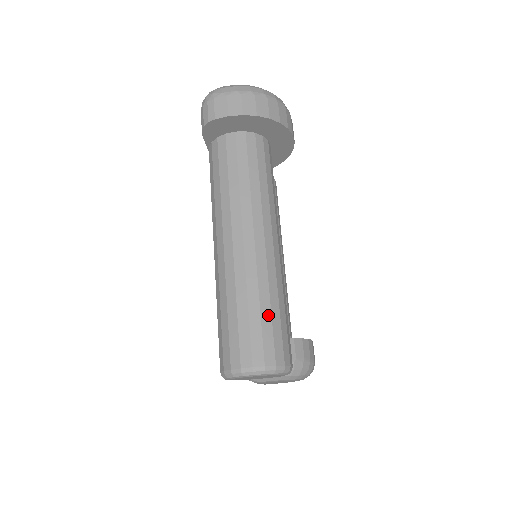
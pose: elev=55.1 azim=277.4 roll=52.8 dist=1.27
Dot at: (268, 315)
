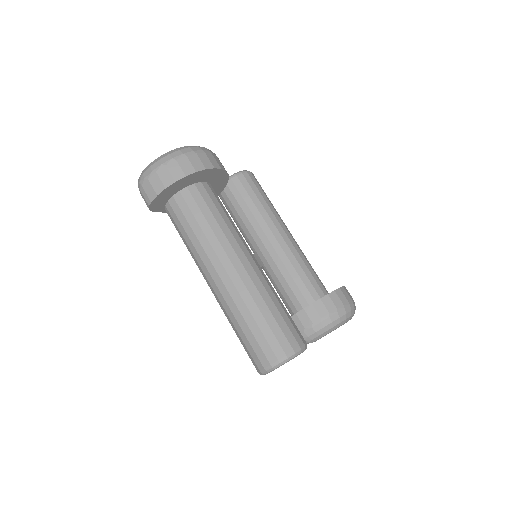
Dot at: (263, 322)
